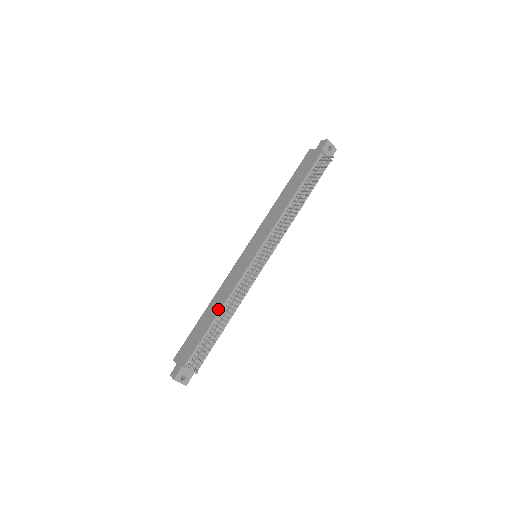
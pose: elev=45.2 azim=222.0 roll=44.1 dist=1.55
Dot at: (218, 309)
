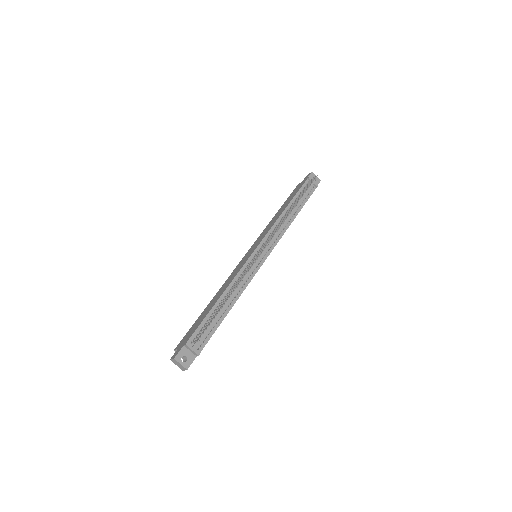
Dot at: (221, 294)
